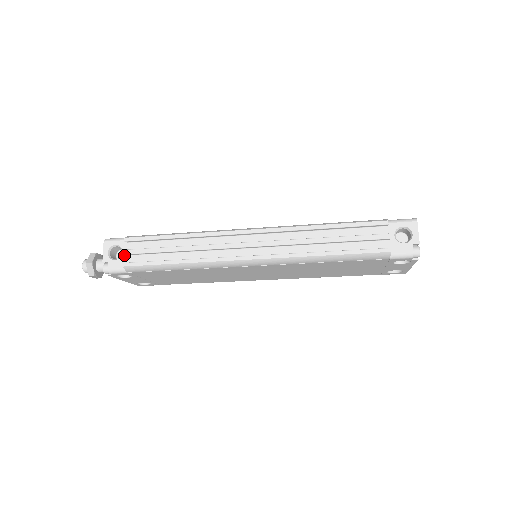
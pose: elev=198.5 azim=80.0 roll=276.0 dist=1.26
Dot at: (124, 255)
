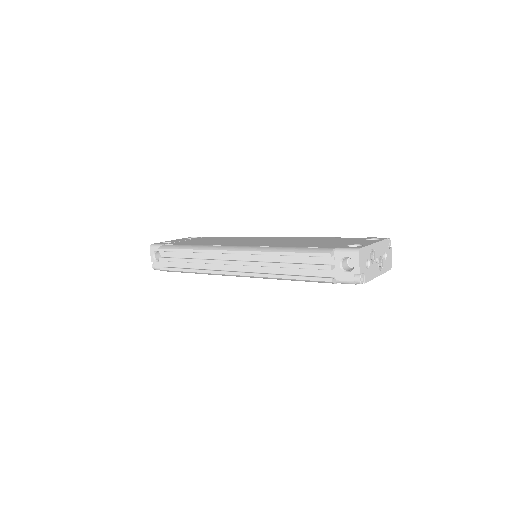
Dot at: occluded
